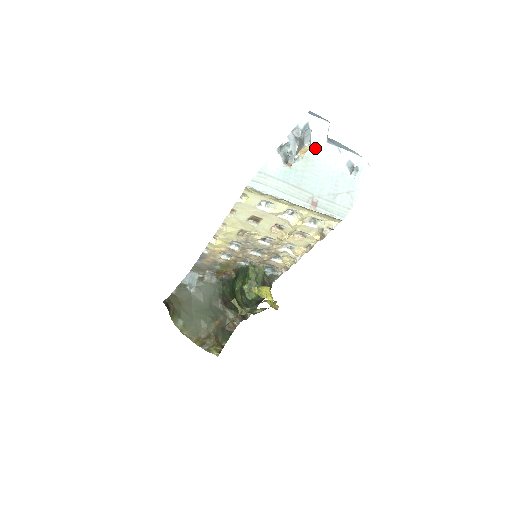
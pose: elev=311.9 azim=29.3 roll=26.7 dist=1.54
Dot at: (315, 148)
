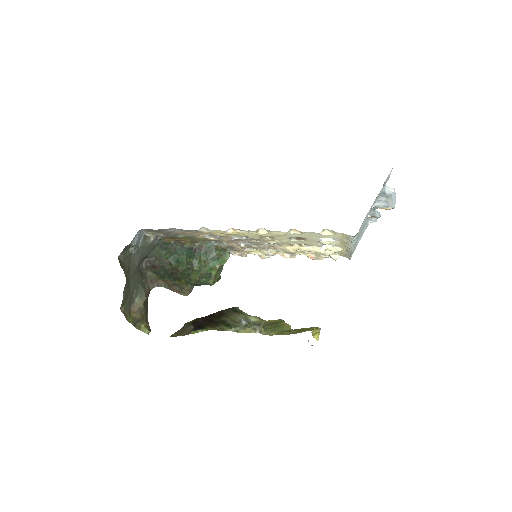
Dot at: occluded
